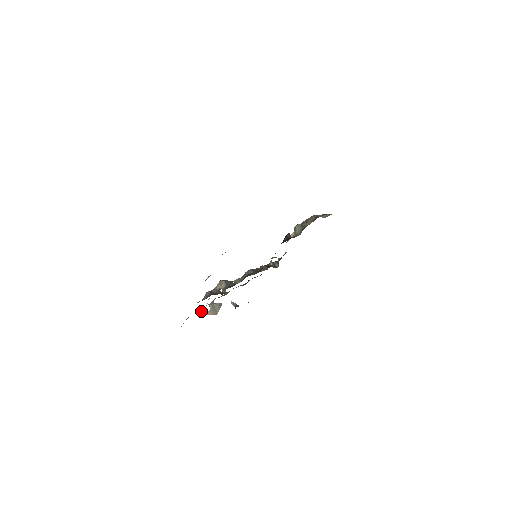
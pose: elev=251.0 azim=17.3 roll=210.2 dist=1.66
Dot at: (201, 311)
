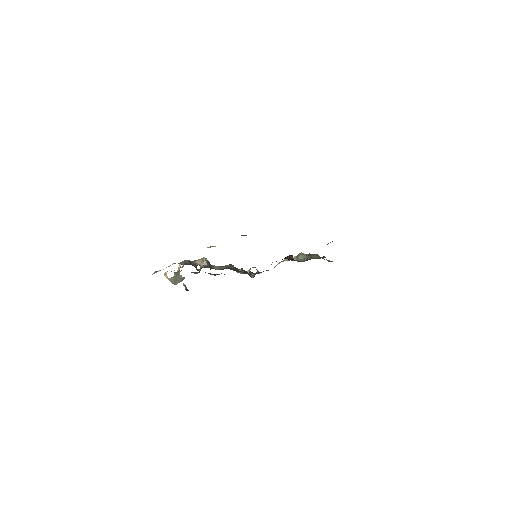
Dot at: (165, 273)
